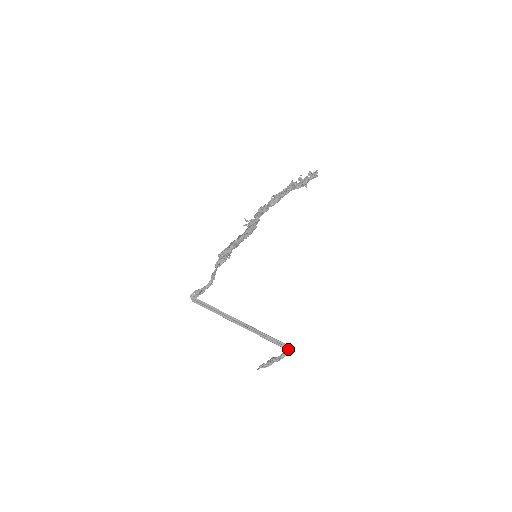
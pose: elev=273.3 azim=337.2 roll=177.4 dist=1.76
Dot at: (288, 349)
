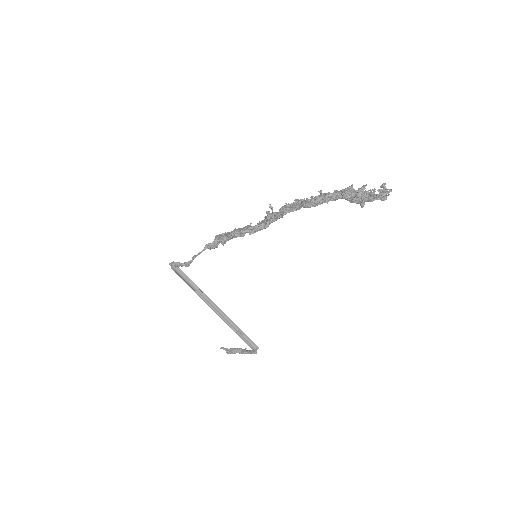
Dot at: (256, 351)
